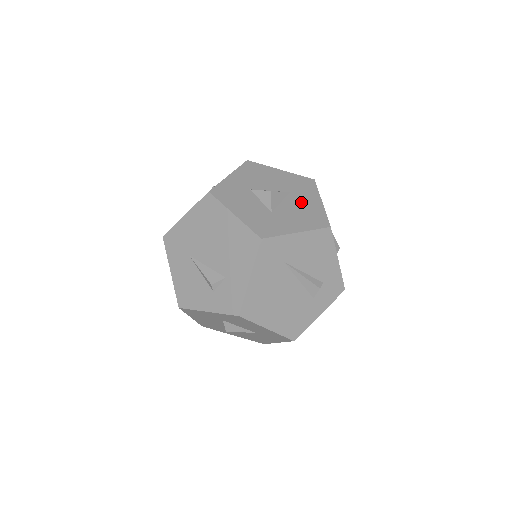
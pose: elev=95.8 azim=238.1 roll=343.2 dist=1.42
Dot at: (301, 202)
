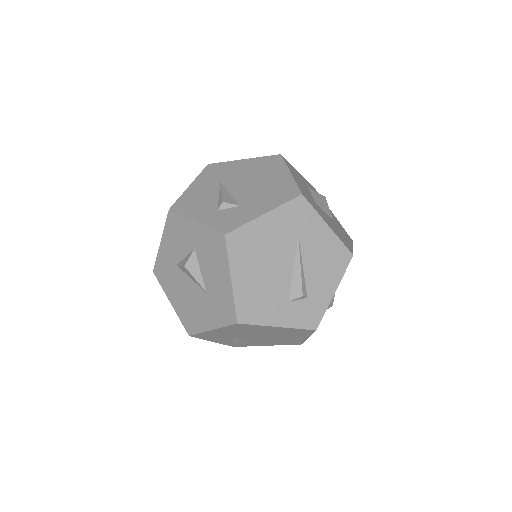
Dot at: (339, 229)
